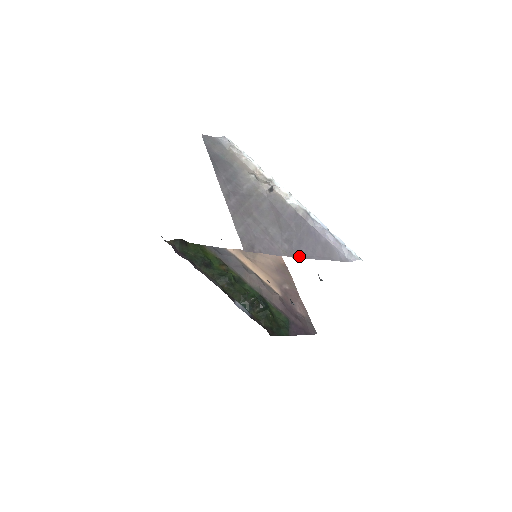
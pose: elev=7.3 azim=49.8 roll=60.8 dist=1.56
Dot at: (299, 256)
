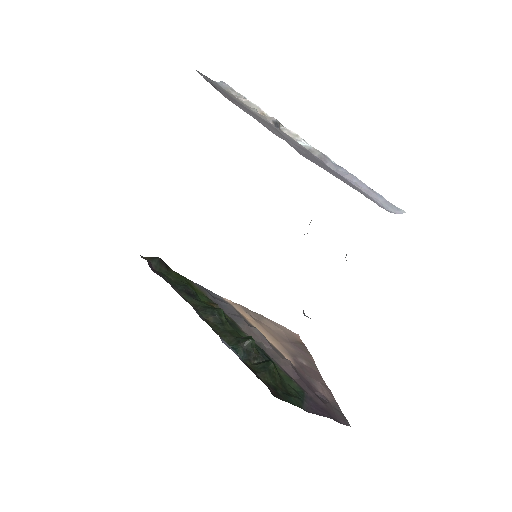
Dot at: (311, 161)
